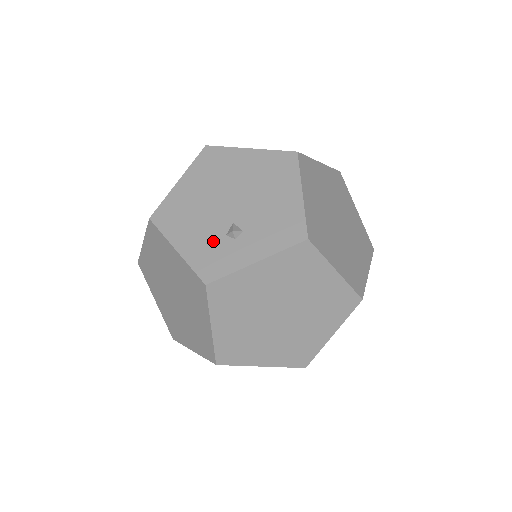
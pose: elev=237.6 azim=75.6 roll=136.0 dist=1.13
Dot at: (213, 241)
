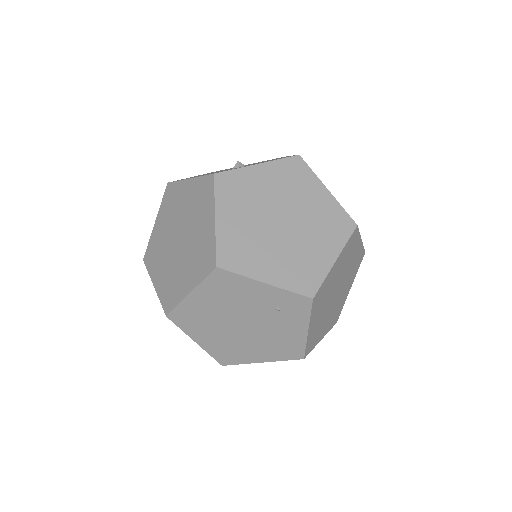
Dot at: occluded
